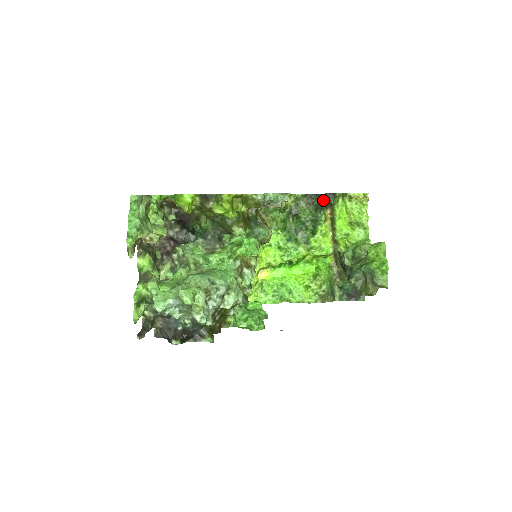
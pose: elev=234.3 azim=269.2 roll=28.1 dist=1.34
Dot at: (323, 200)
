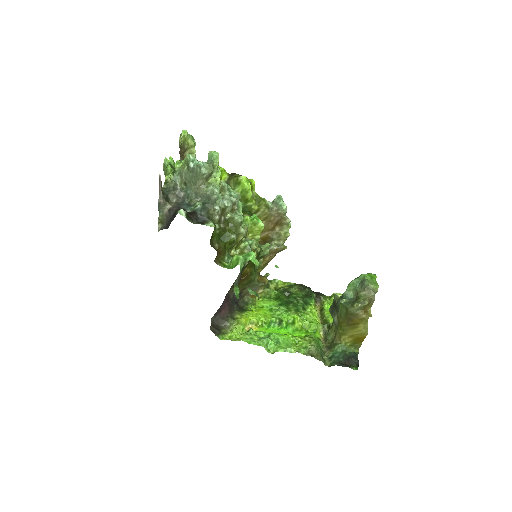
Dot at: (313, 293)
